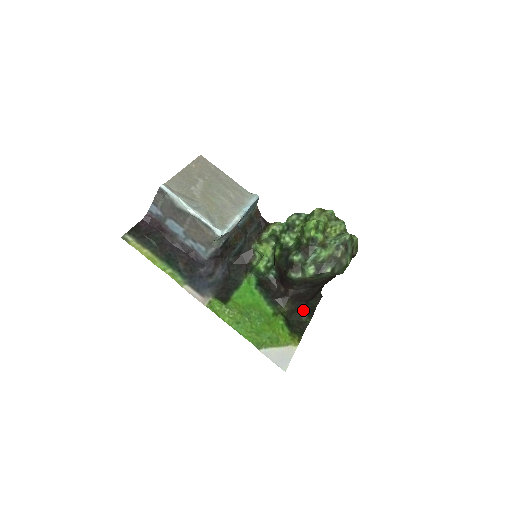
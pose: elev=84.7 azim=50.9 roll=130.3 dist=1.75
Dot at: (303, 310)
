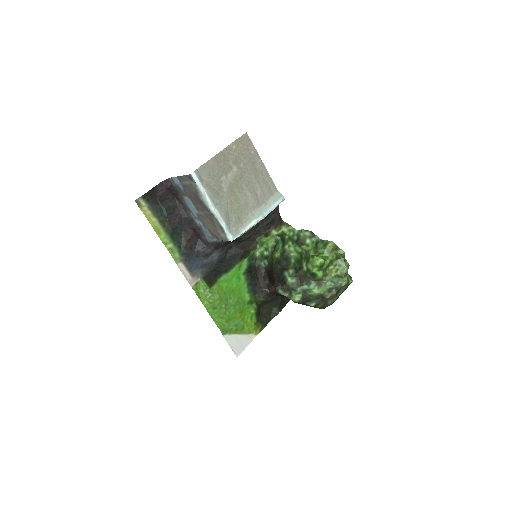
Dot at: (277, 303)
